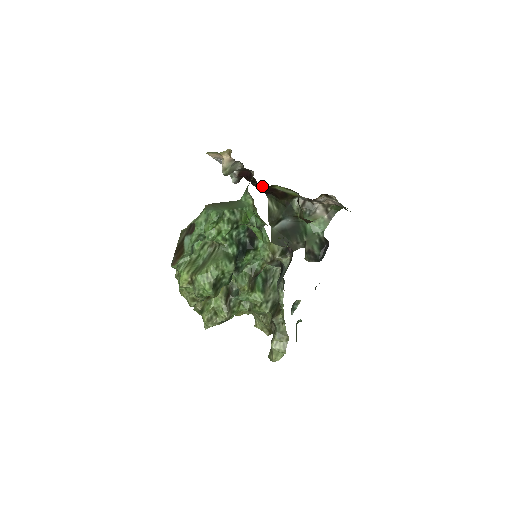
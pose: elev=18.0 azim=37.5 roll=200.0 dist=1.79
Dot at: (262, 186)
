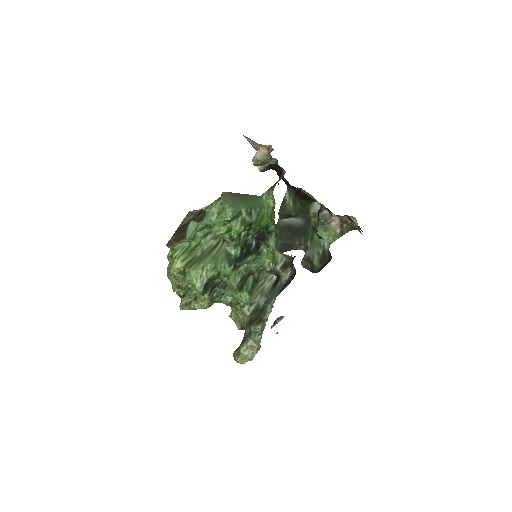
Dot at: occluded
